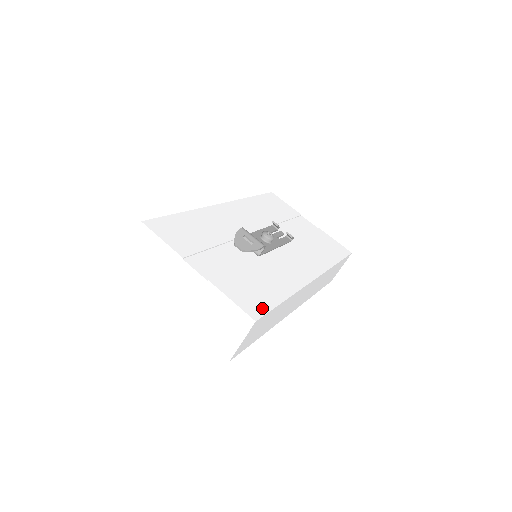
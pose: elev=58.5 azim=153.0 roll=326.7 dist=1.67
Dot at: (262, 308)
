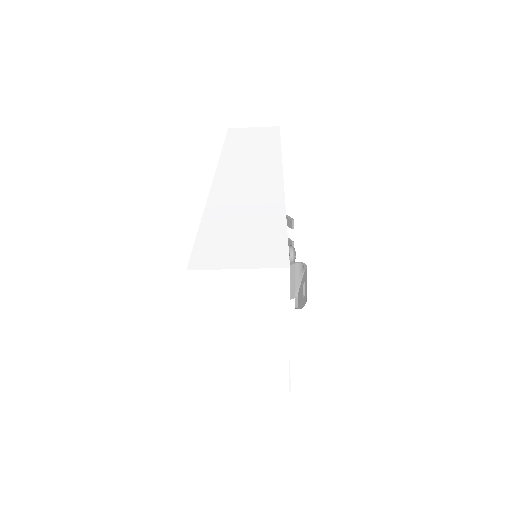
Dot at: occluded
